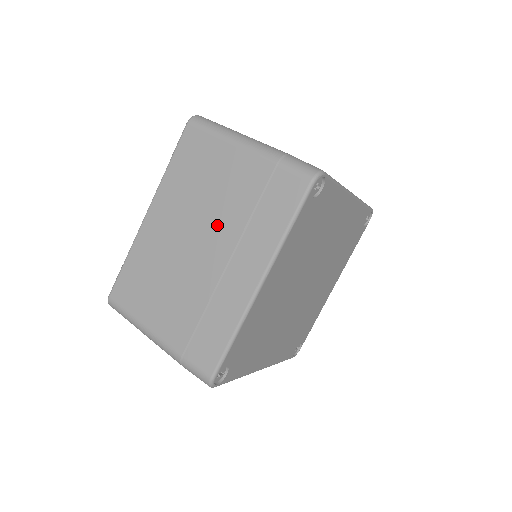
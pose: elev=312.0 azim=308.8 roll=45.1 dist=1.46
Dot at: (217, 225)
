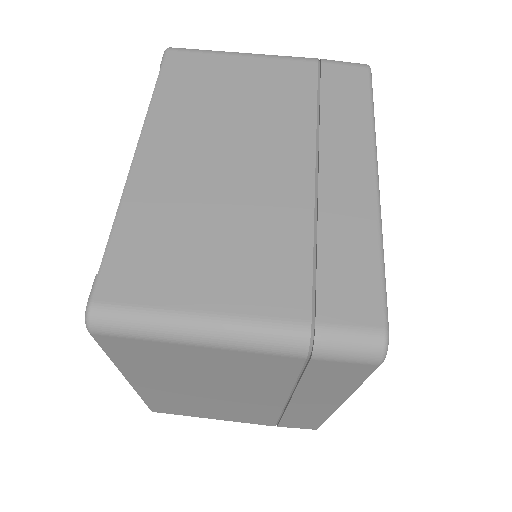
Dot at: (248, 388)
